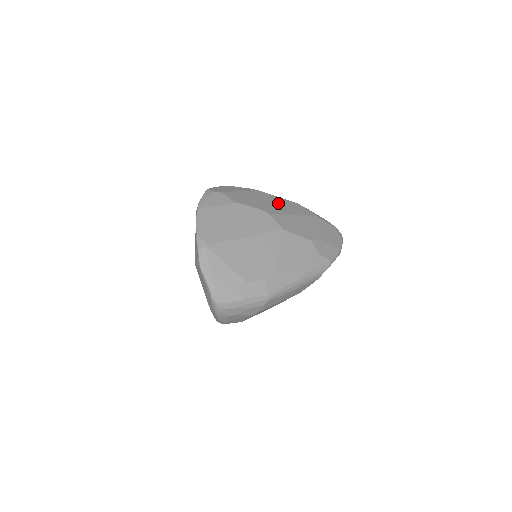
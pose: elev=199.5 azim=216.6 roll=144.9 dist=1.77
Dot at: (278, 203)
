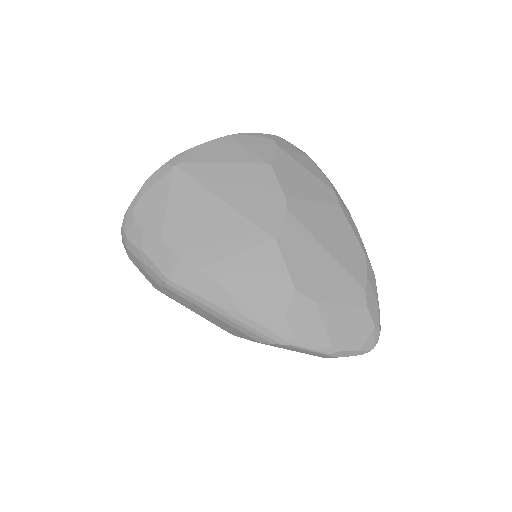
Dot at: (331, 222)
